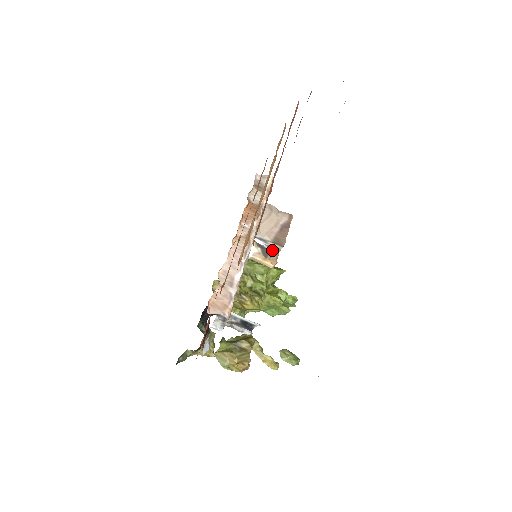
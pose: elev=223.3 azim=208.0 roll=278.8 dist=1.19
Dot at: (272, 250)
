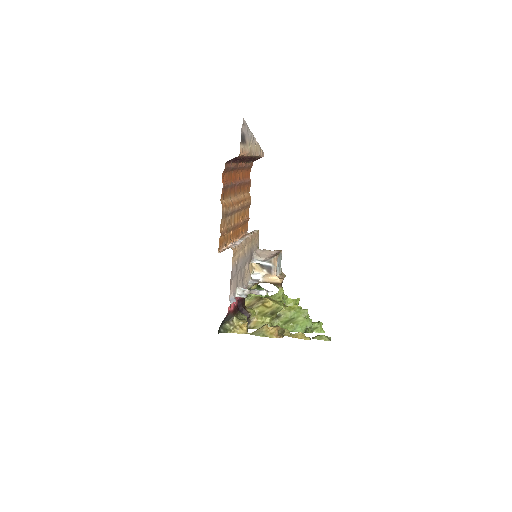
Dot at: (272, 264)
